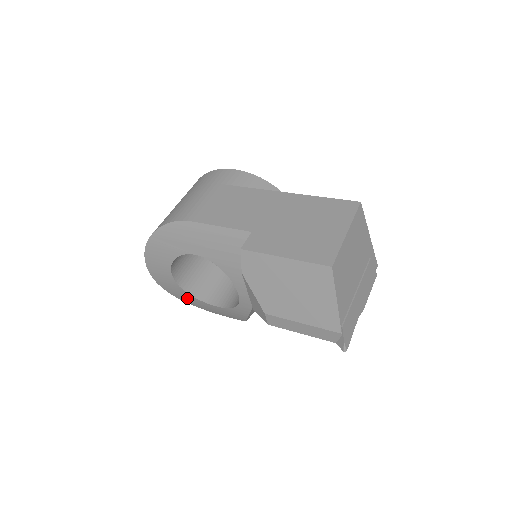
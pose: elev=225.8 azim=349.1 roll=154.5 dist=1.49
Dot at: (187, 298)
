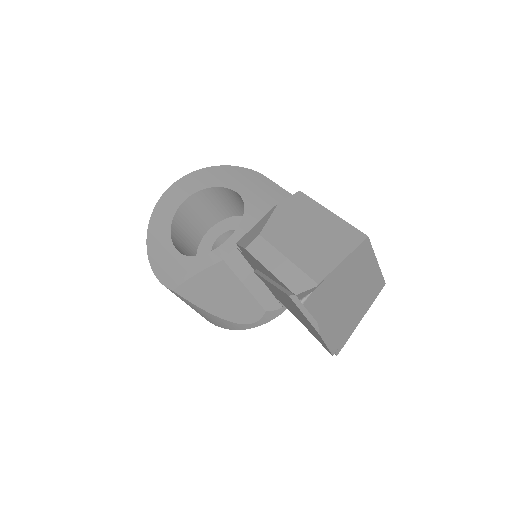
Dot at: (160, 230)
